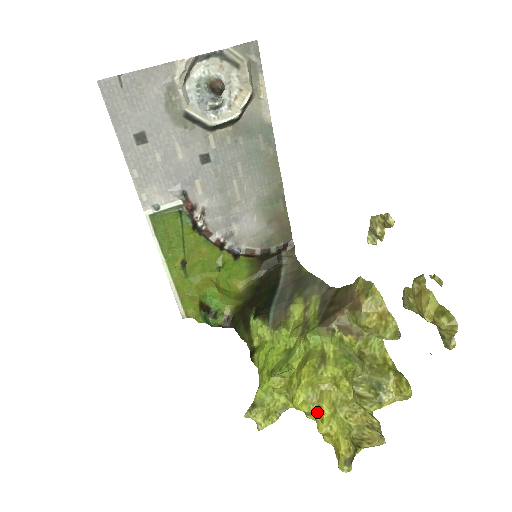
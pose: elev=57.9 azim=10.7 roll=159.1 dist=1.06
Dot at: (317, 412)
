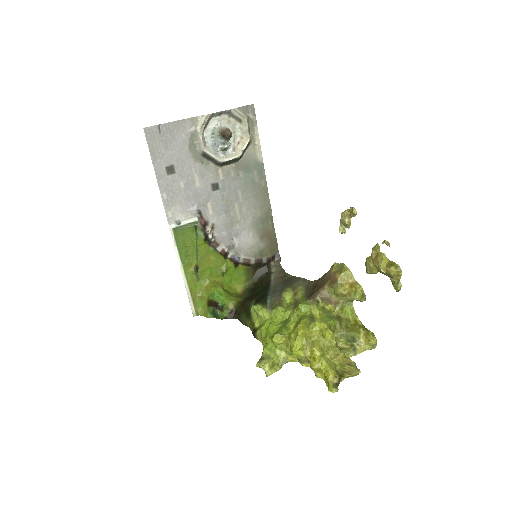
Dot at: (310, 356)
